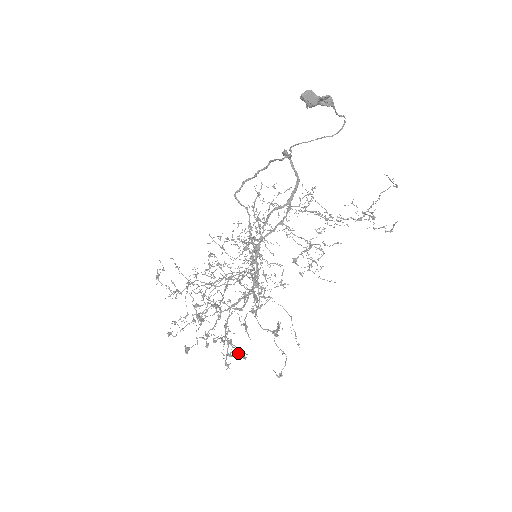
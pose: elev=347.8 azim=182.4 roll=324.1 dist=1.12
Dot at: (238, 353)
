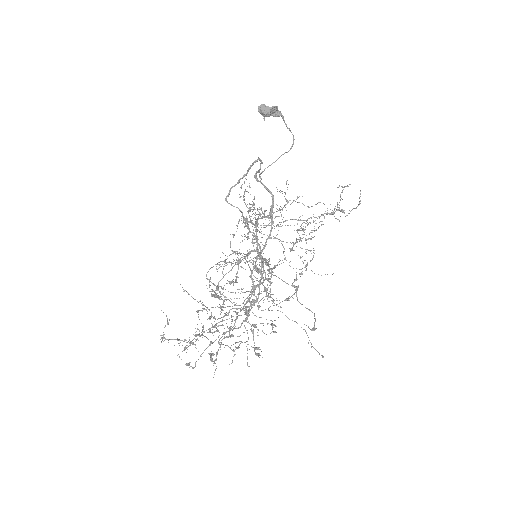
Dot at: occluded
